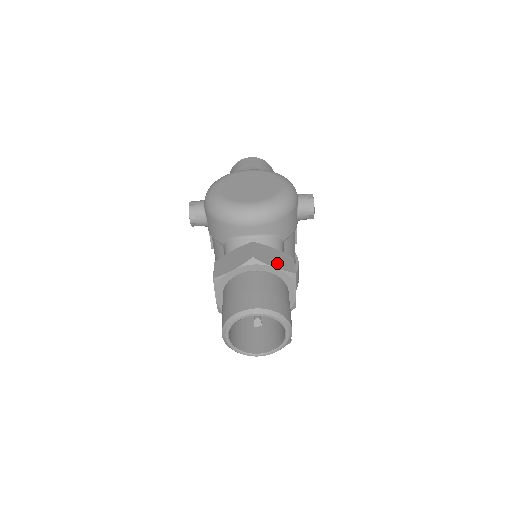
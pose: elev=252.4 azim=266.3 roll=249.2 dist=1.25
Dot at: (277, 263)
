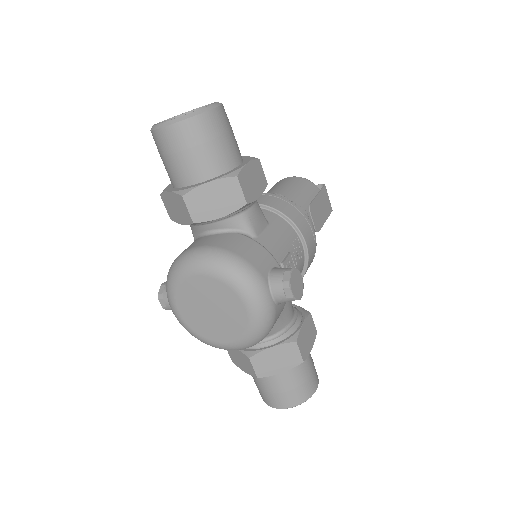
Dot at: (282, 365)
